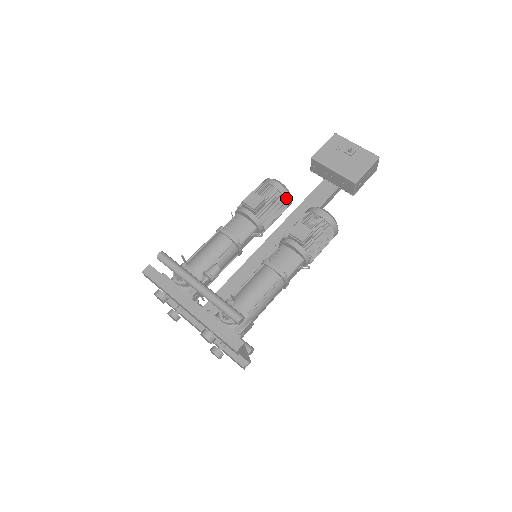
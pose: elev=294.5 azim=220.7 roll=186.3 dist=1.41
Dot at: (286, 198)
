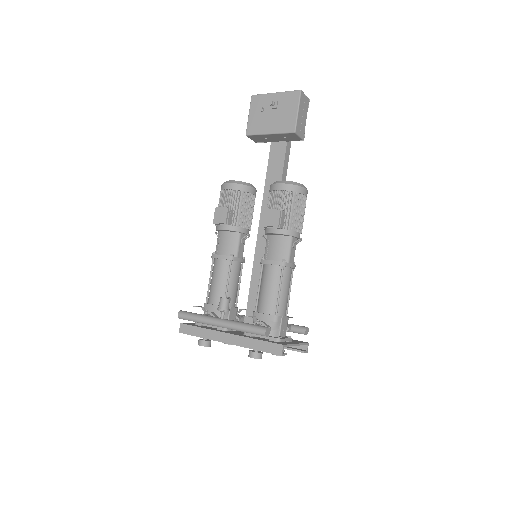
Dot at: (246, 191)
